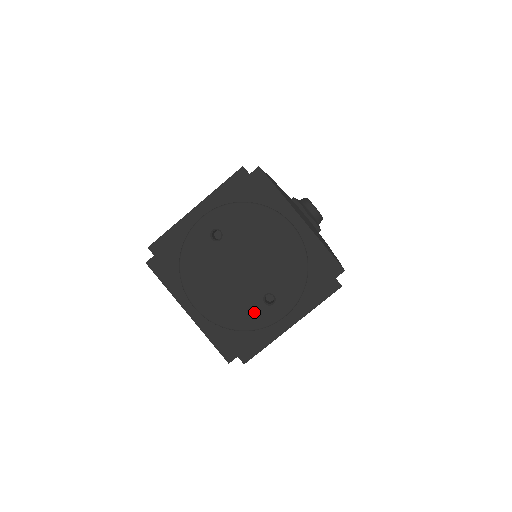
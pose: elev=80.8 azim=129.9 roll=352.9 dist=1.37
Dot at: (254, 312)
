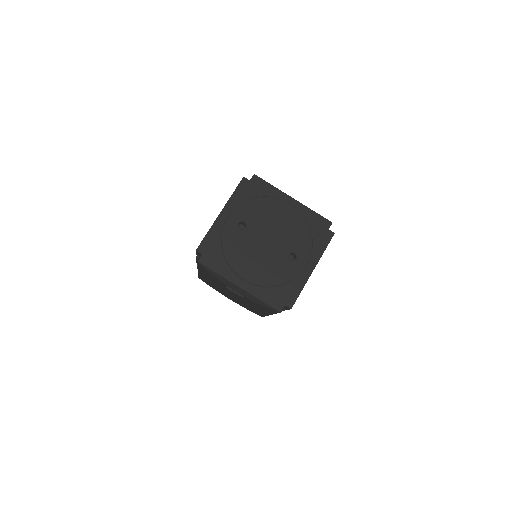
Dot at: (286, 268)
